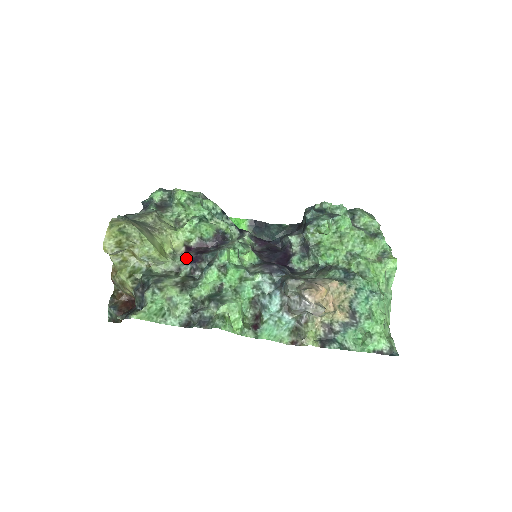
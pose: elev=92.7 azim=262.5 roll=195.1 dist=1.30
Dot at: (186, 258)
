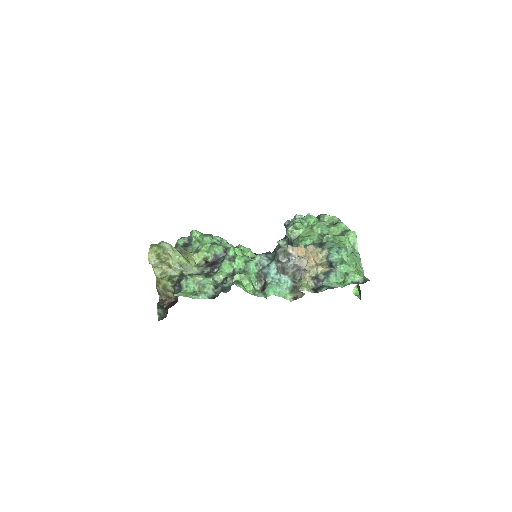
Dot at: (206, 265)
